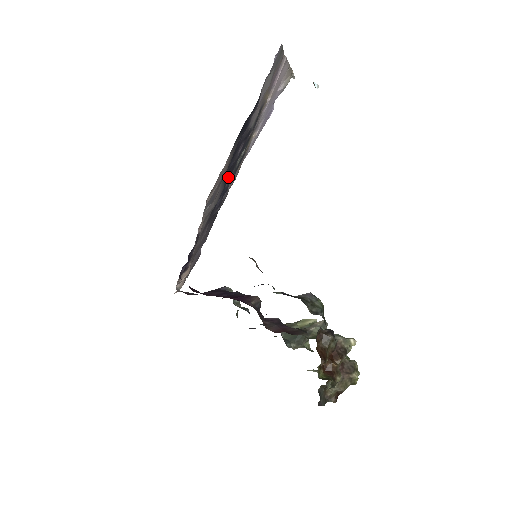
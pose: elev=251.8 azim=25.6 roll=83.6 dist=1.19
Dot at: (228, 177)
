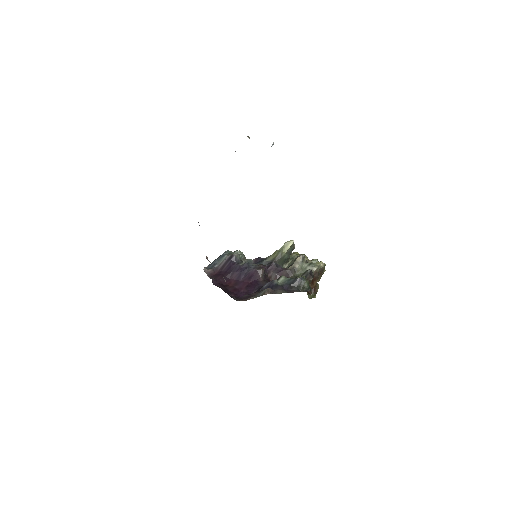
Dot at: occluded
